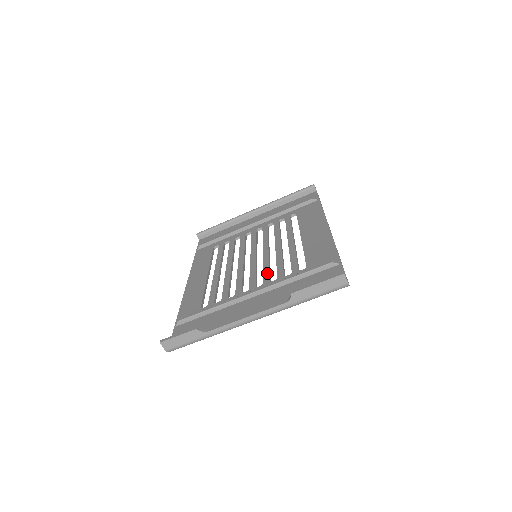
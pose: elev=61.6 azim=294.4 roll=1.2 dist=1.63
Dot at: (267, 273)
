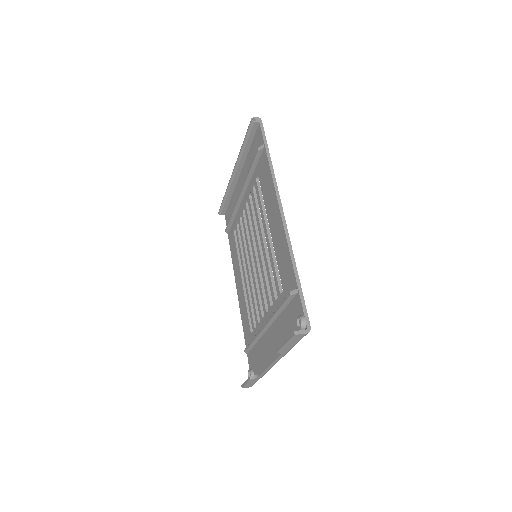
Dot at: (266, 292)
